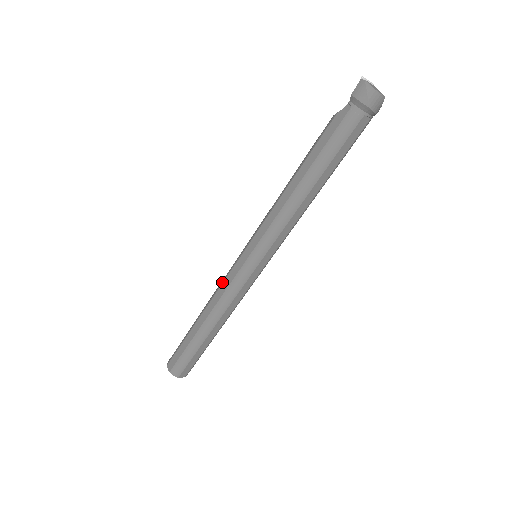
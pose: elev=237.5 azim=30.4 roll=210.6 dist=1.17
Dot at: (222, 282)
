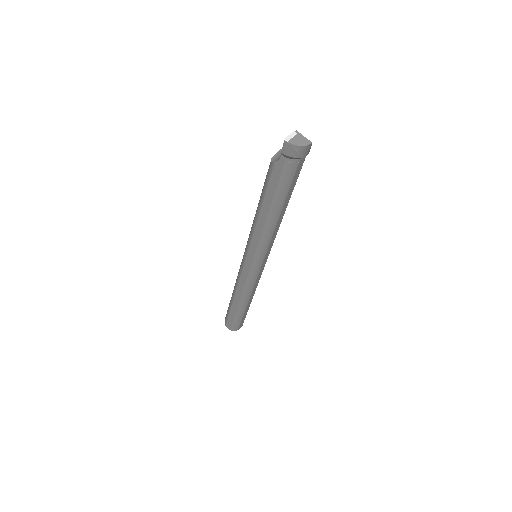
Dot at: (239, 278)
